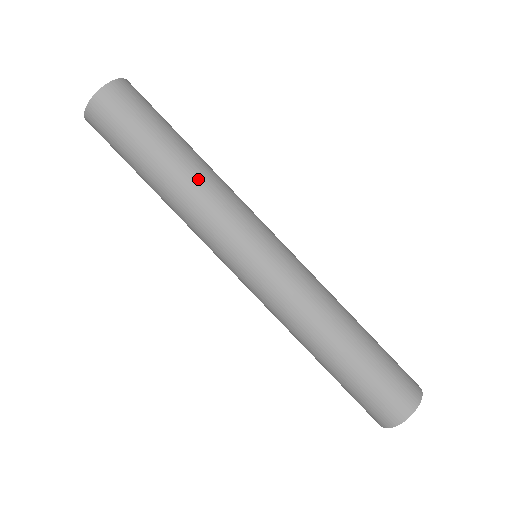
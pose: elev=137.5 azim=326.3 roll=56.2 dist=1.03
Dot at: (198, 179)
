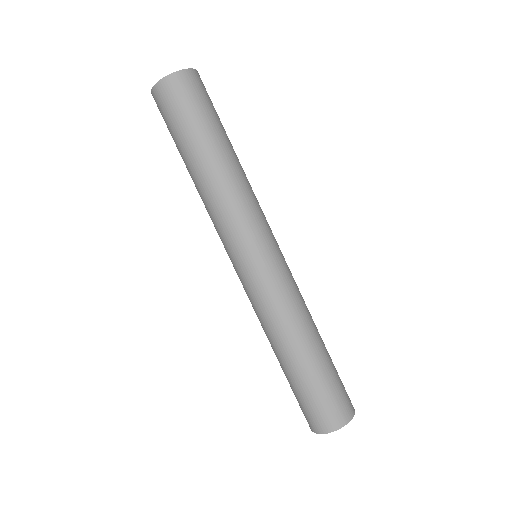
Dot at: (225, 179)
